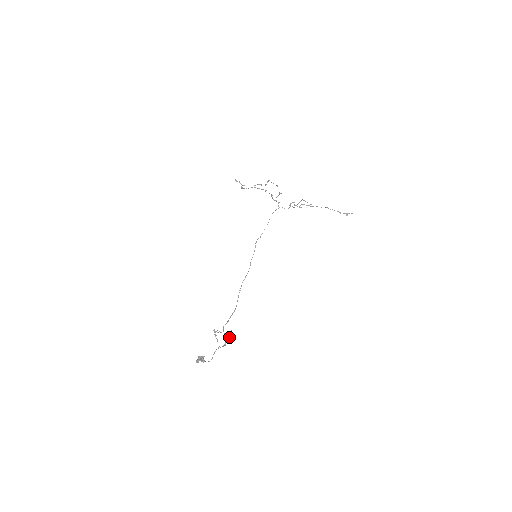
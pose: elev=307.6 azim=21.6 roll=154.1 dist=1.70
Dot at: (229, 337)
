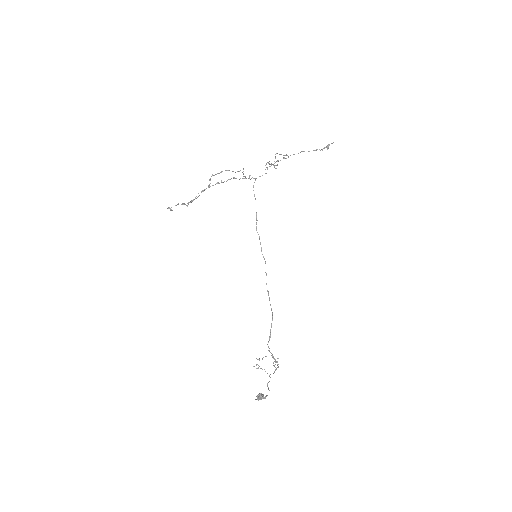
Dot at: occluded
